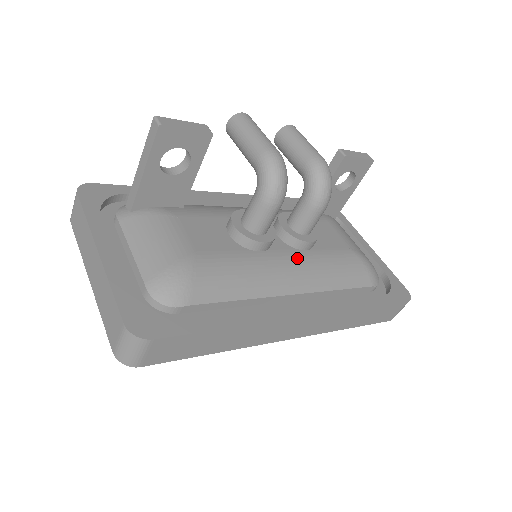
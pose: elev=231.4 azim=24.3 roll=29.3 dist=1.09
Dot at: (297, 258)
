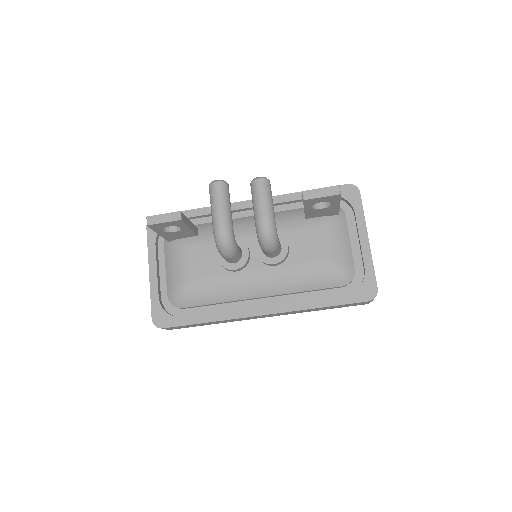
Dot at: (265, 274)
